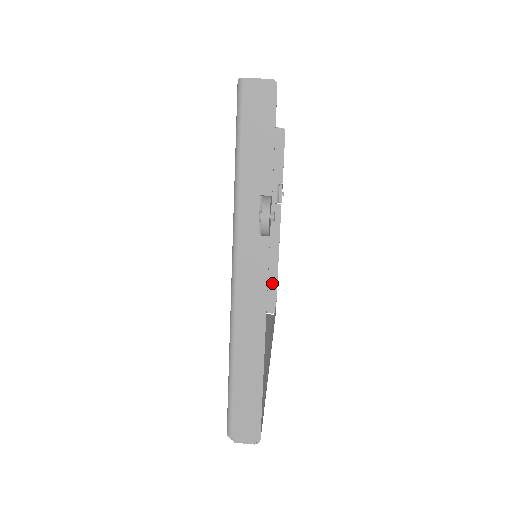
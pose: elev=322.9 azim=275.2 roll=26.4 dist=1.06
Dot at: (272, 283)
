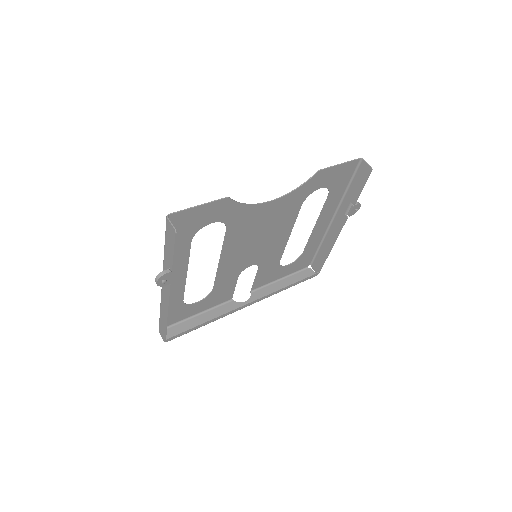
Dot at: (323, 257)
